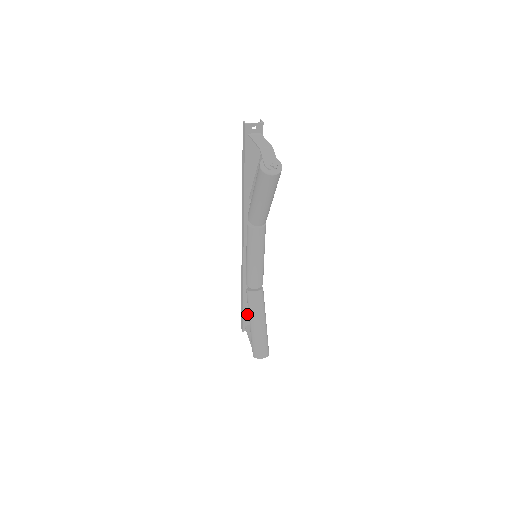
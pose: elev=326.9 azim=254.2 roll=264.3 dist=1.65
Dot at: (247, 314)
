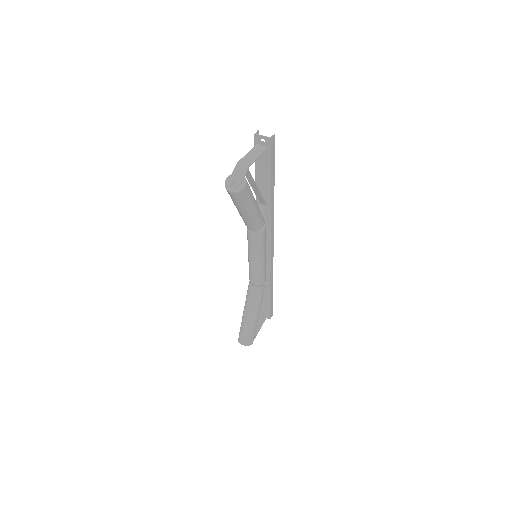
Dot at: (262, 302)
